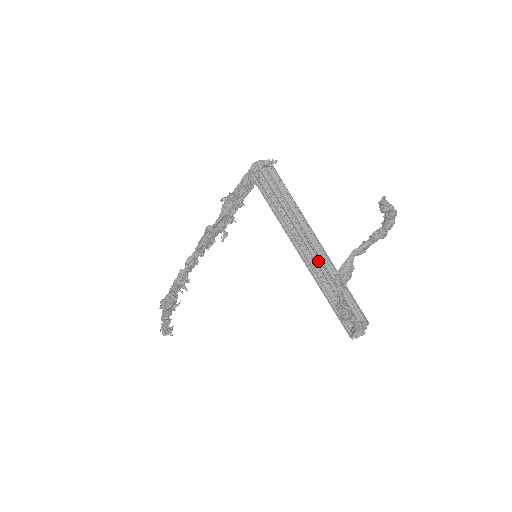
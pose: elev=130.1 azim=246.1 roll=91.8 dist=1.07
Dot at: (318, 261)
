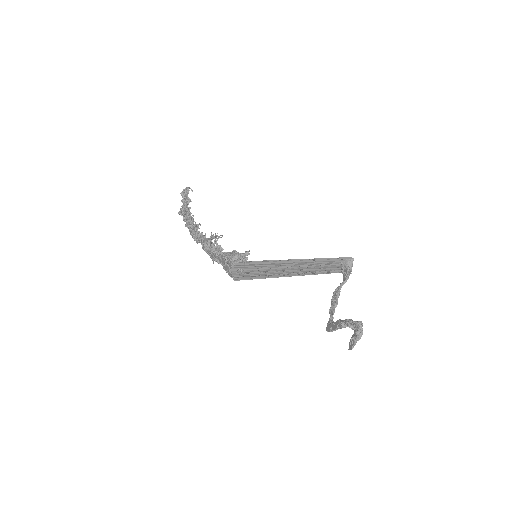
Dot at: (308, 262)
